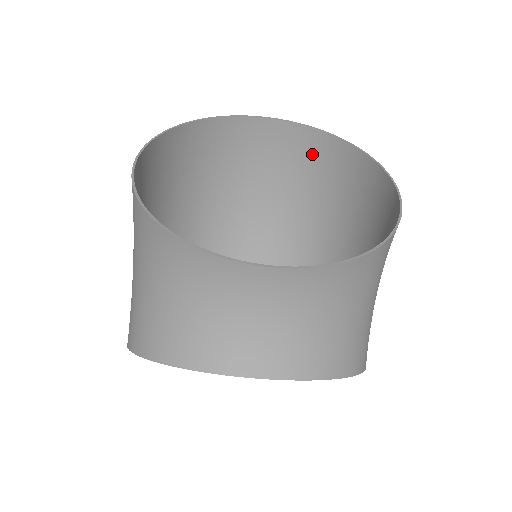
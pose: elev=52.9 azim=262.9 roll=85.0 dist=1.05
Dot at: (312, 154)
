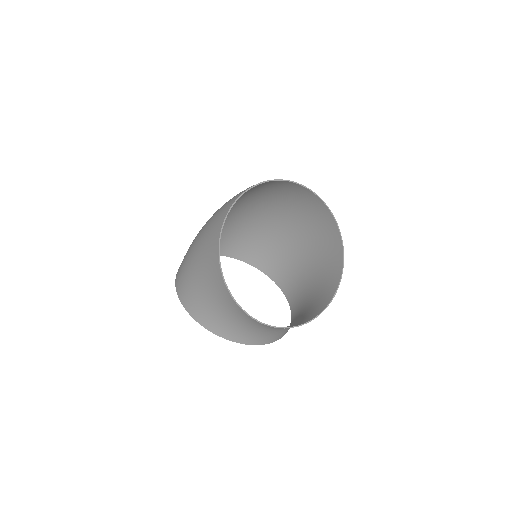
Dot at: (306, 199)
